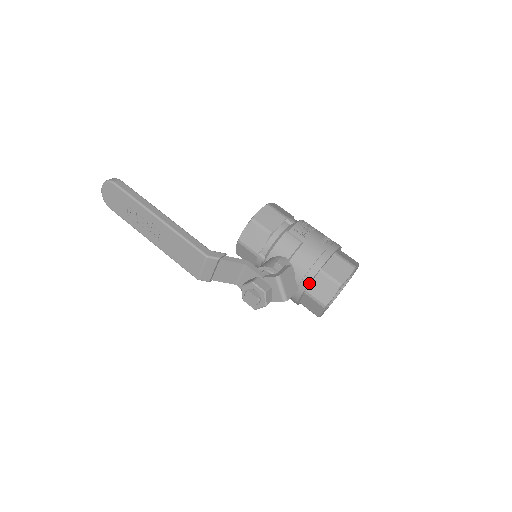
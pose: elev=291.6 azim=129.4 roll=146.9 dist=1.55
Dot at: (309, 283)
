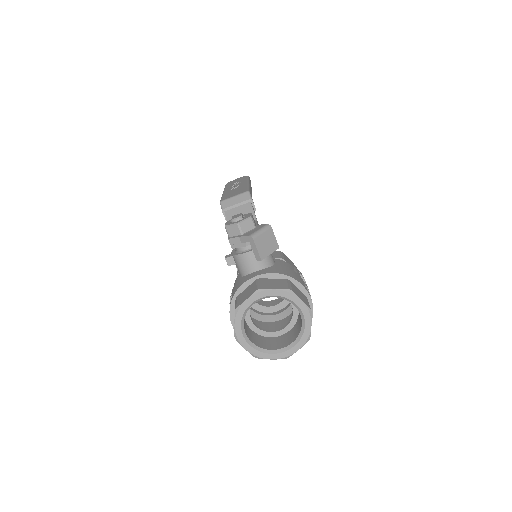
Dot at: (271, 273)
